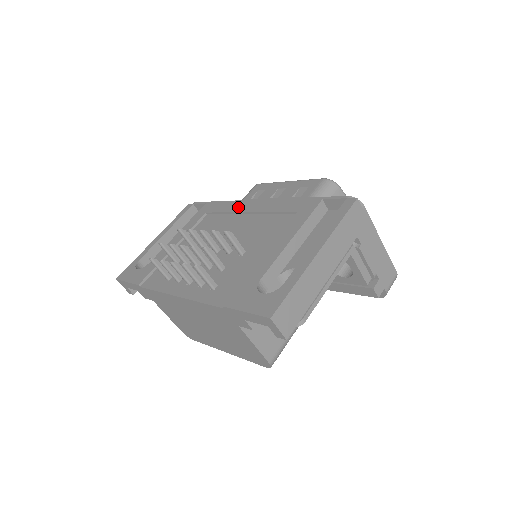
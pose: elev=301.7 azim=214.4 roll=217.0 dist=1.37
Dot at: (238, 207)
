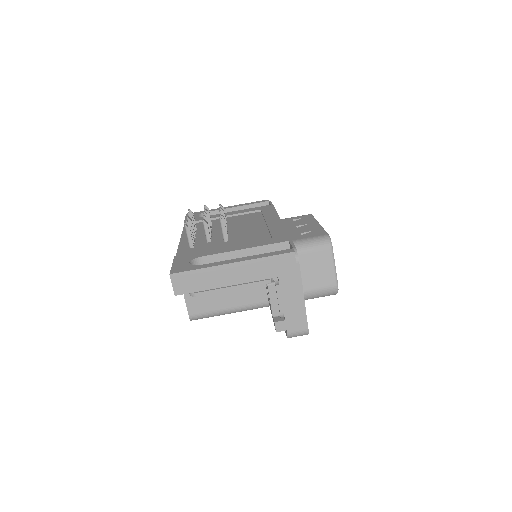
Dot at: (270, 217)
